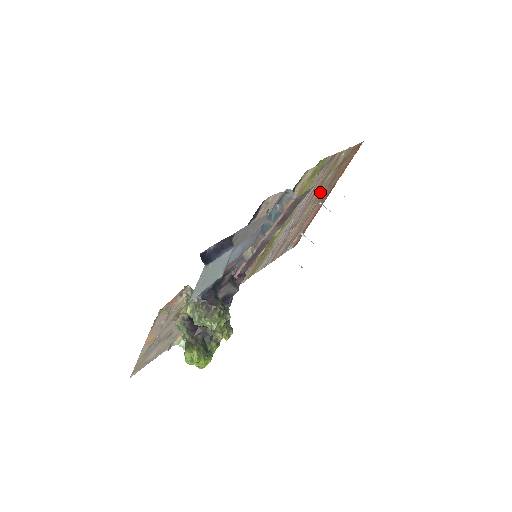
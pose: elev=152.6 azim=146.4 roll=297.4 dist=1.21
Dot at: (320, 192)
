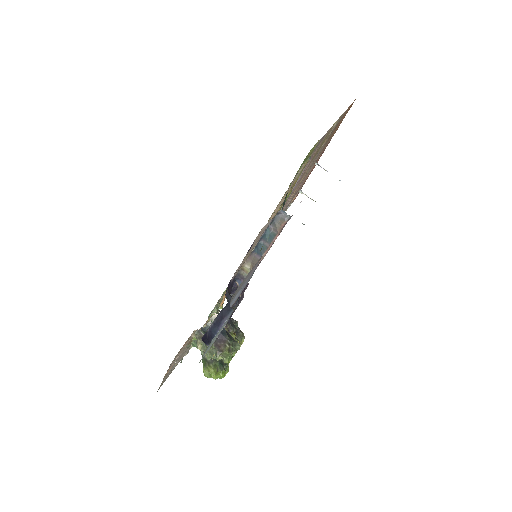
Dot at: (314, 159)
